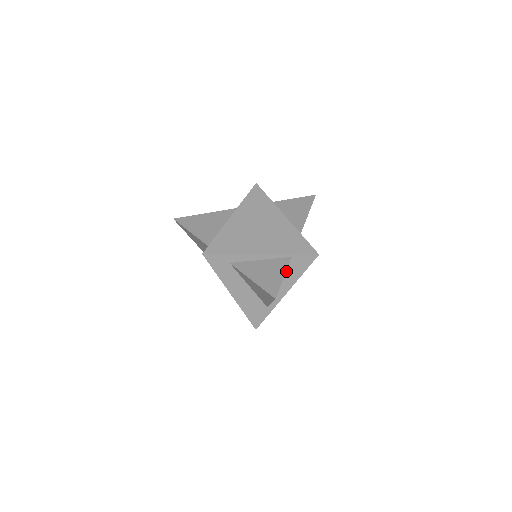
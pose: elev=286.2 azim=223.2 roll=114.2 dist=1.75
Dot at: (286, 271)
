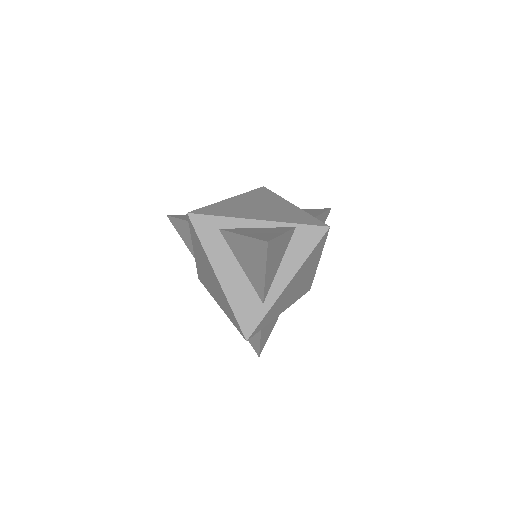
Dot at: (288, 248)
